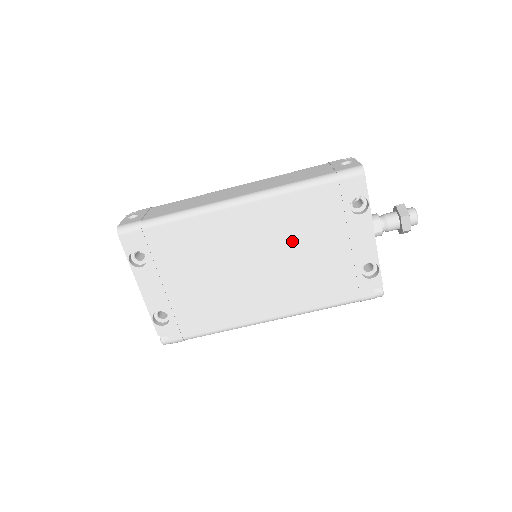
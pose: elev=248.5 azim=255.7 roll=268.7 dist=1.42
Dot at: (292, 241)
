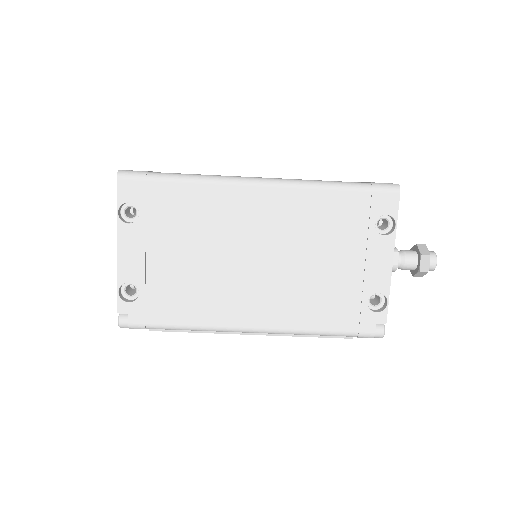
Dot at: (304, 243)
